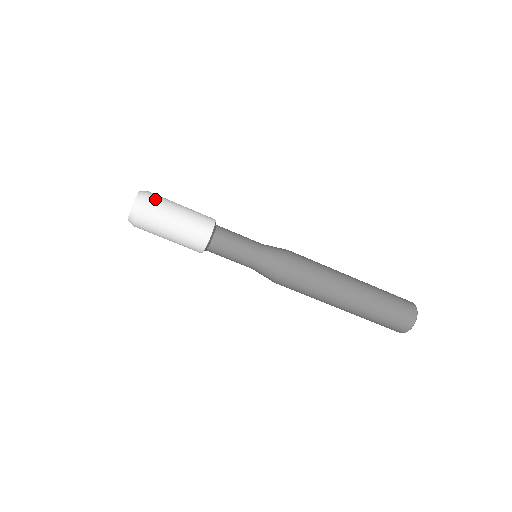
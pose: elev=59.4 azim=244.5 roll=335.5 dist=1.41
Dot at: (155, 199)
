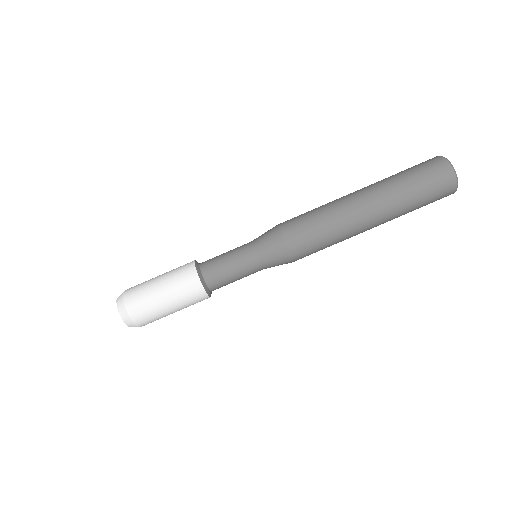
Dot at: (133, 287)
